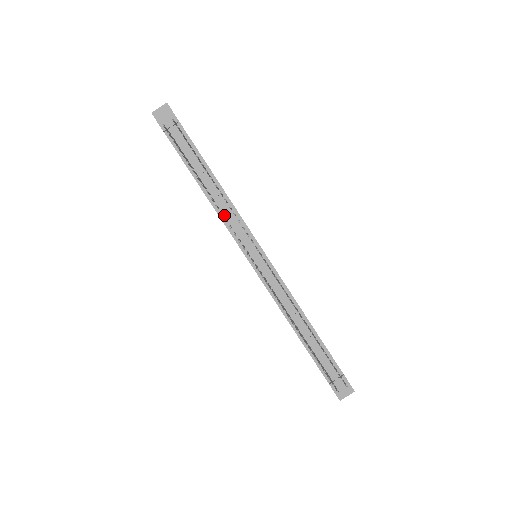
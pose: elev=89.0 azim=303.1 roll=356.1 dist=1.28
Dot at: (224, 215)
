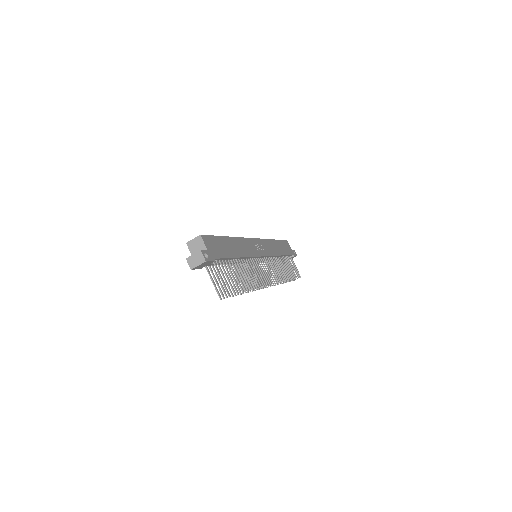
Dot at: occluded
